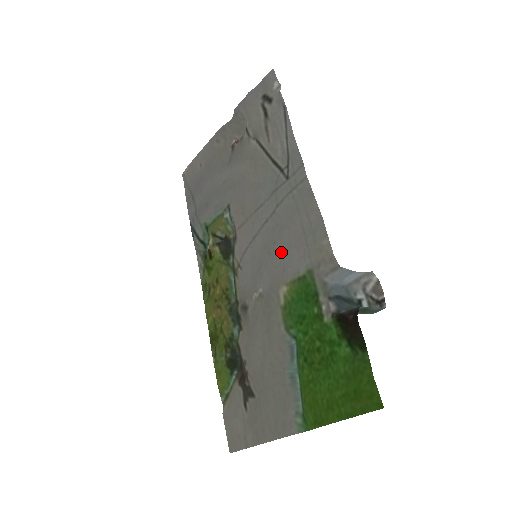
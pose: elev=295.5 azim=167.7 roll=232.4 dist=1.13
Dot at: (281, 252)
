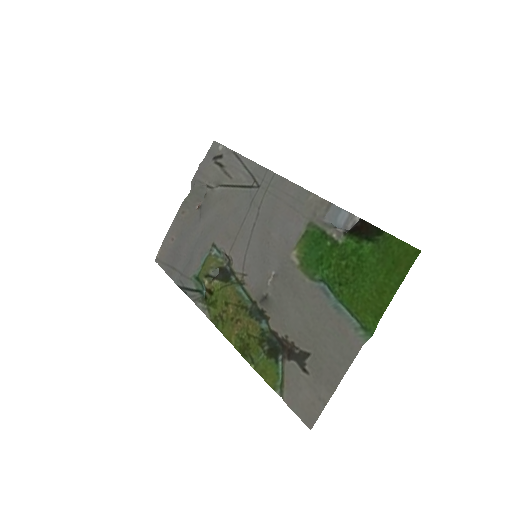
Dot at: (278, 233)
